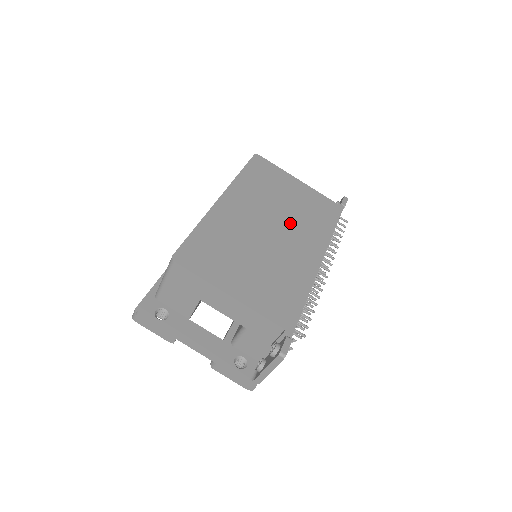
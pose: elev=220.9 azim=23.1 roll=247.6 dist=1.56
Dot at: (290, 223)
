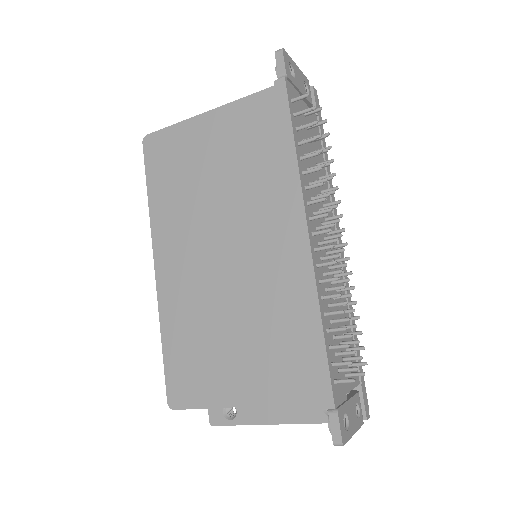
Dot at: (238, 213)
